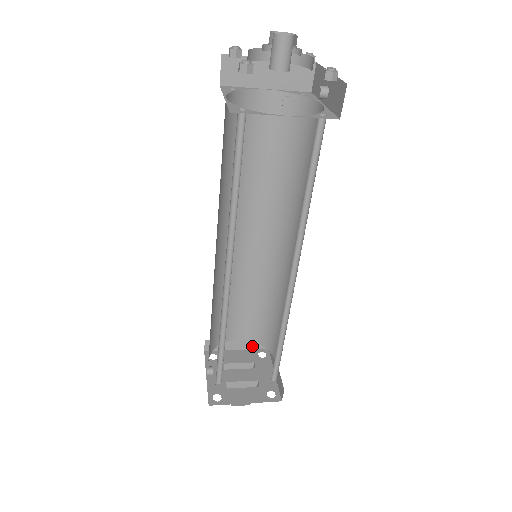
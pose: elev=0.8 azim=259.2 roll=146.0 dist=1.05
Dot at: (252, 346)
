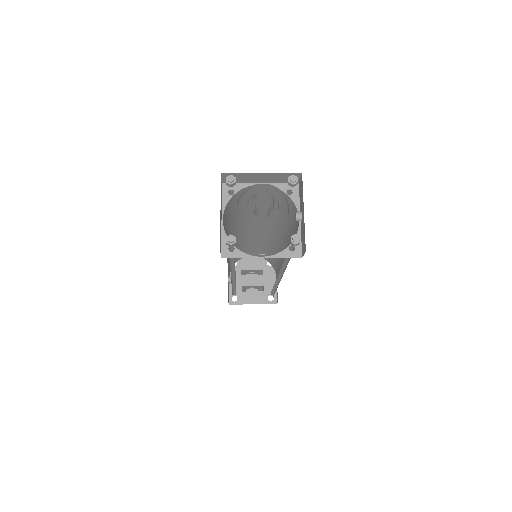
Dot at: occluded
